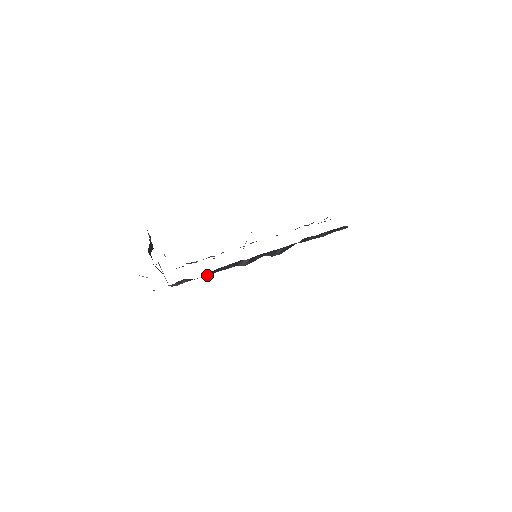
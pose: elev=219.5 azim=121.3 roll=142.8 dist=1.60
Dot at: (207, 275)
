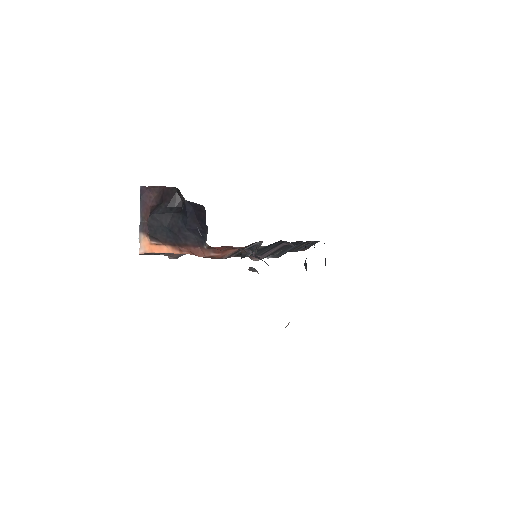
Dot at: occluded
